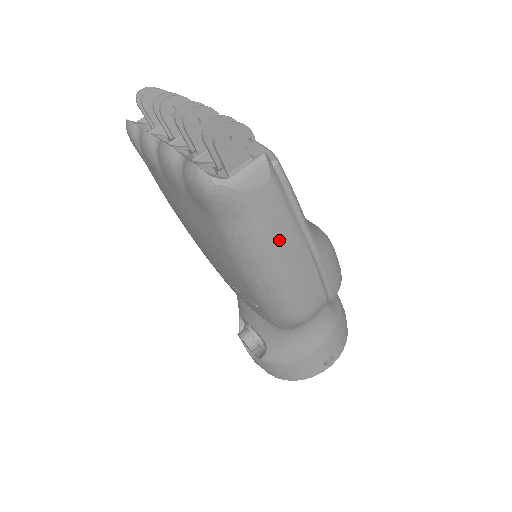
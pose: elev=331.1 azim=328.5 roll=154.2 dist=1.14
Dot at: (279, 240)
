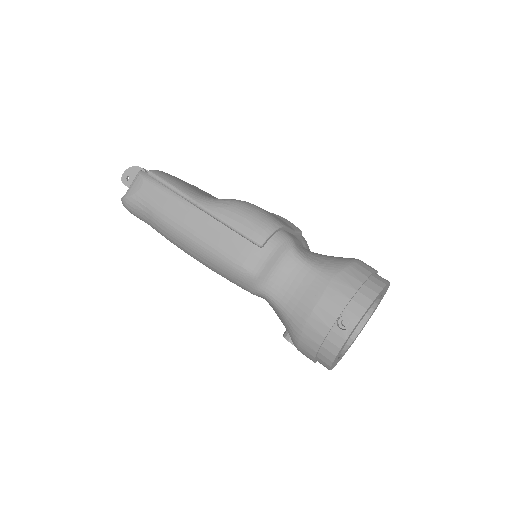
Dot at: (171, 213)
